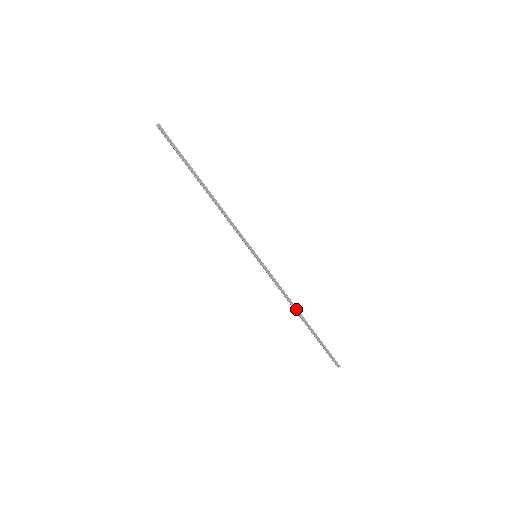
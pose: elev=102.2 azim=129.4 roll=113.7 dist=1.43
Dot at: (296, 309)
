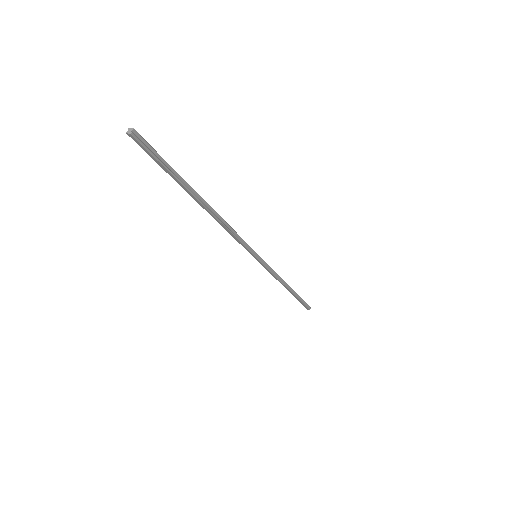
Dot at: (286, 285)
